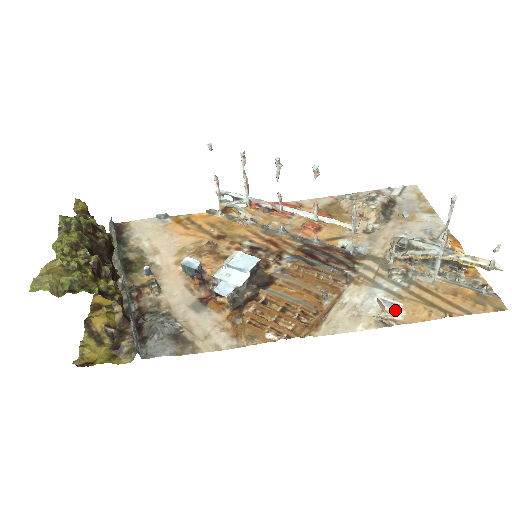
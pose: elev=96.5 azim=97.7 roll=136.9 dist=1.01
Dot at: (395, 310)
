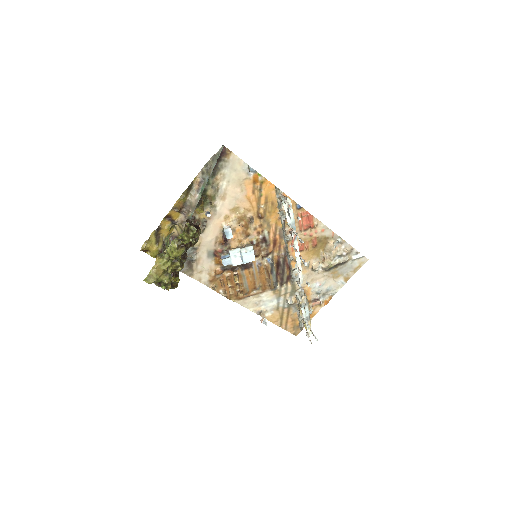
Dot at: (270, 312)
